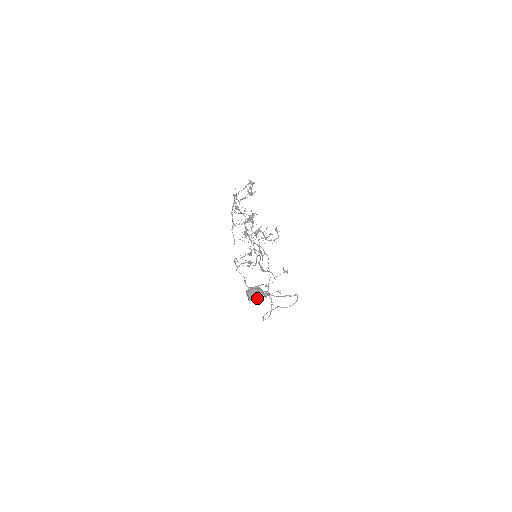
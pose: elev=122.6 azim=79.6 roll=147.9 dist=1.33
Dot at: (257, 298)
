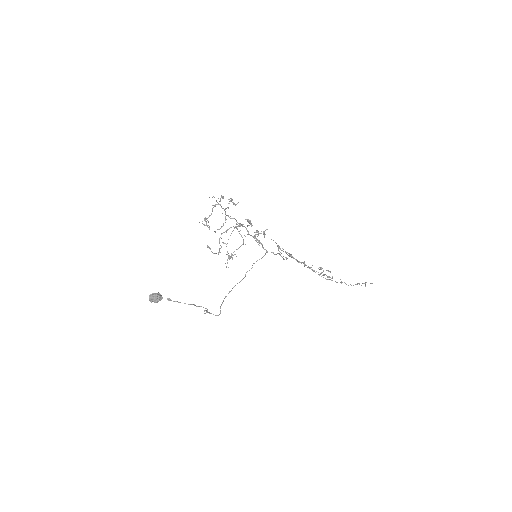
Dot at: (155, 302)
